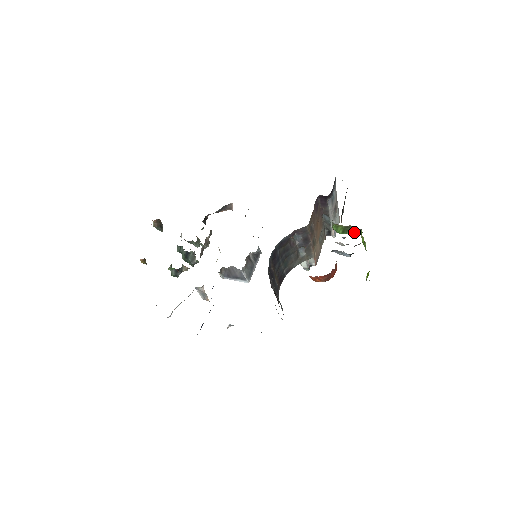
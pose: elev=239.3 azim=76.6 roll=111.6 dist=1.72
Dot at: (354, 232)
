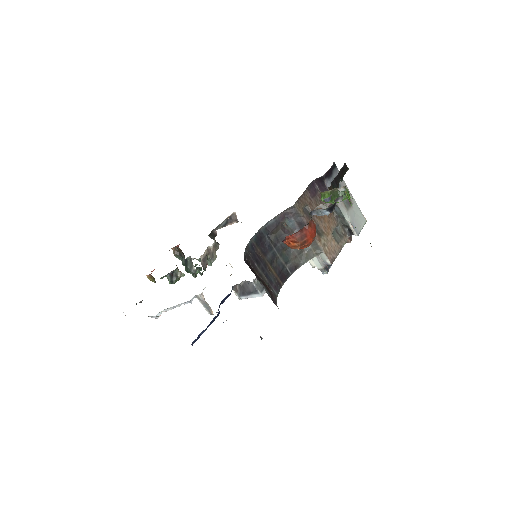
Dot at: (343, 196)
